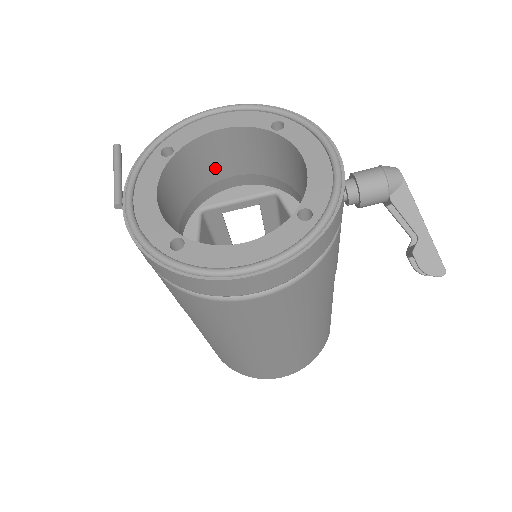
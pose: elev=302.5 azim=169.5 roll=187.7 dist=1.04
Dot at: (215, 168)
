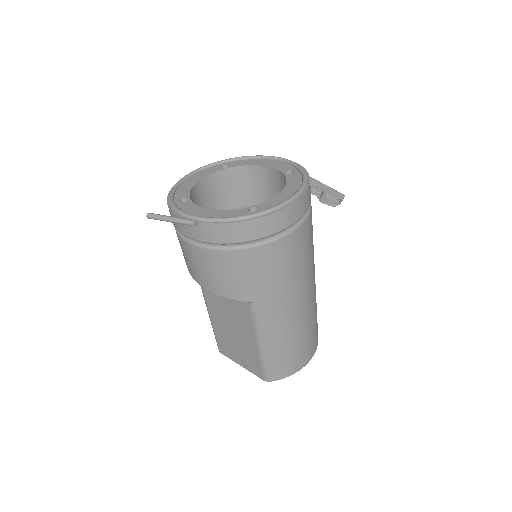
Dot at: occluded
